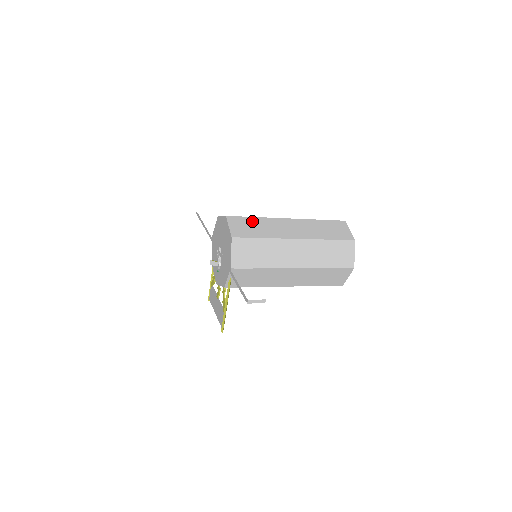
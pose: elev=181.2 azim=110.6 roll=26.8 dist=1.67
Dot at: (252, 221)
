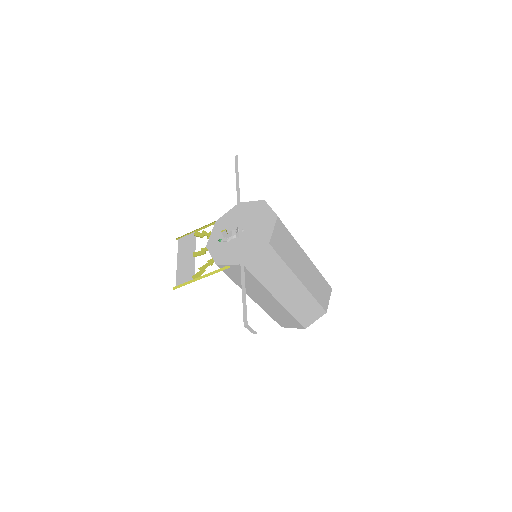
Dot at: (288, 238)
